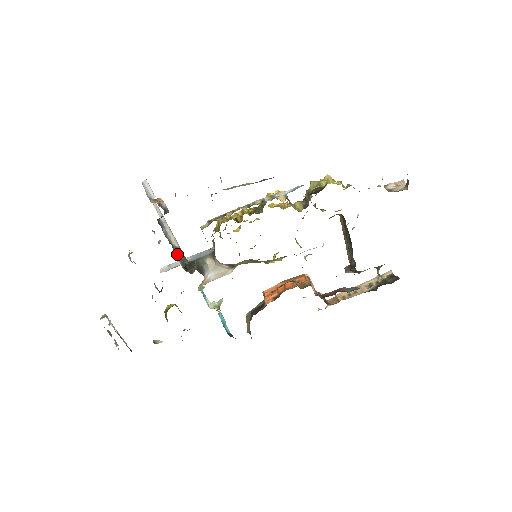
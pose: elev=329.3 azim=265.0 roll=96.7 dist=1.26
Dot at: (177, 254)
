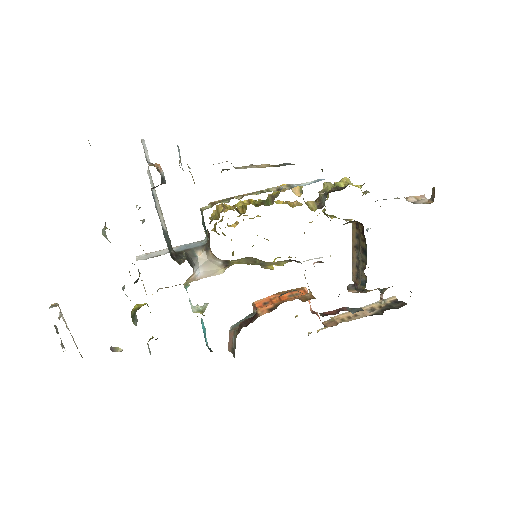
Dot at: (165, 238)
